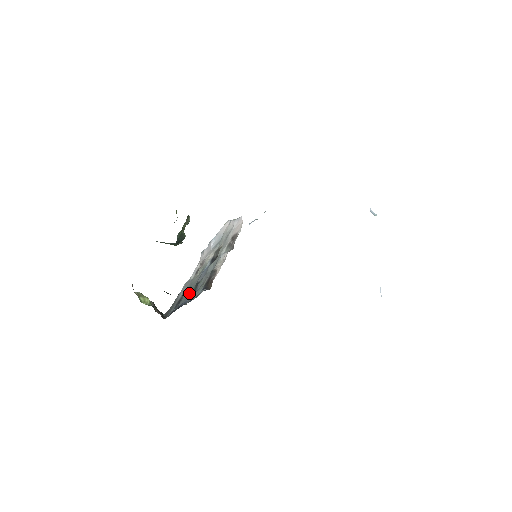
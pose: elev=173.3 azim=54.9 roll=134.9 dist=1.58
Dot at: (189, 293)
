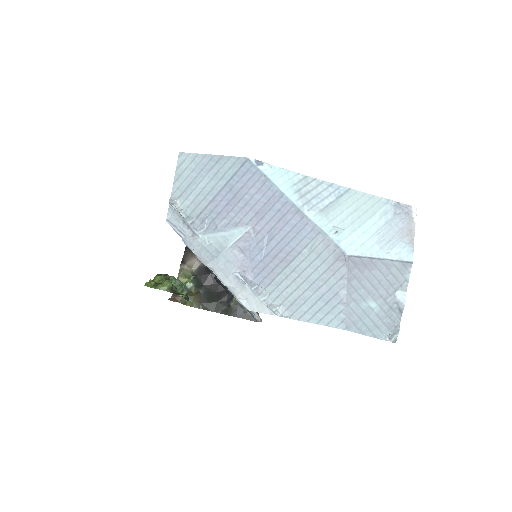
Dot at: occluded
